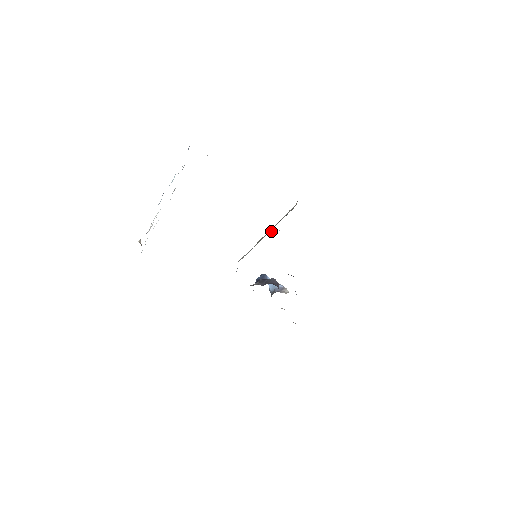
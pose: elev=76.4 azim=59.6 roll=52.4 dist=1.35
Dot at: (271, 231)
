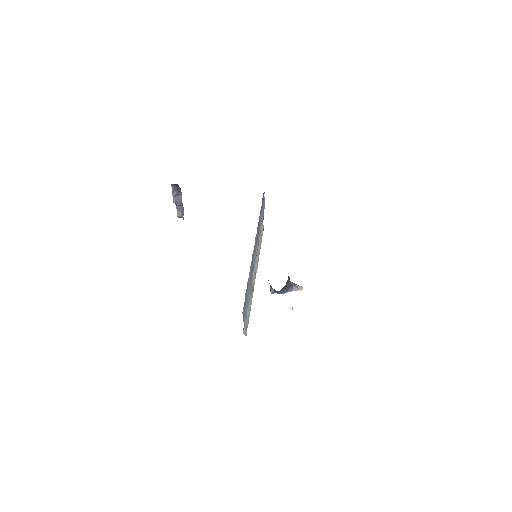
Dot at: occluded
